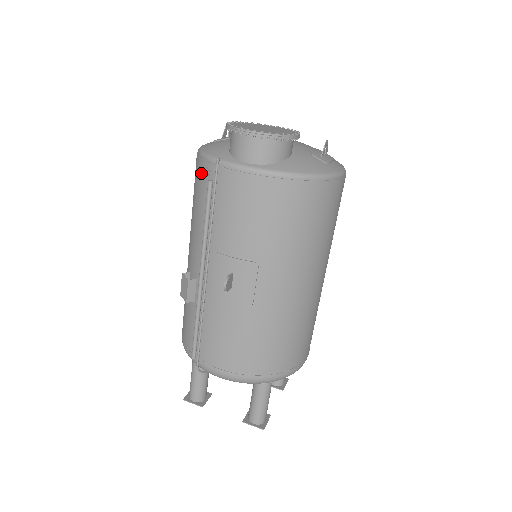
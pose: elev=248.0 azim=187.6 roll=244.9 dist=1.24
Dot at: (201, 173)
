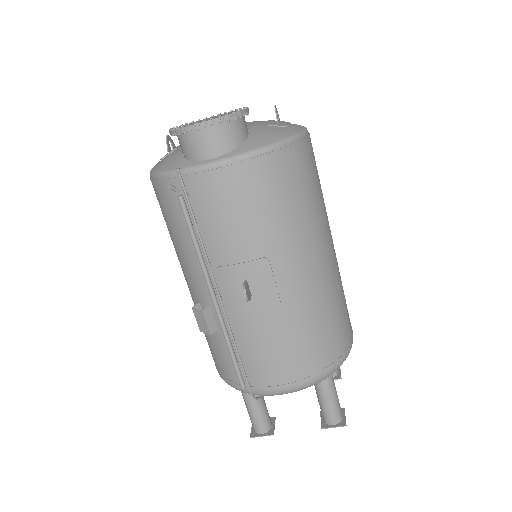
Dot at: (165, 194)
